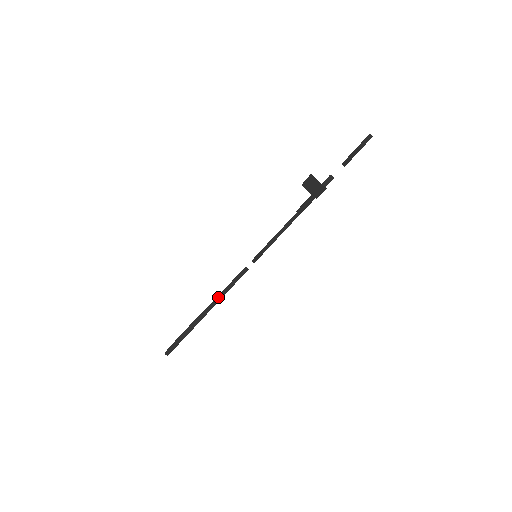
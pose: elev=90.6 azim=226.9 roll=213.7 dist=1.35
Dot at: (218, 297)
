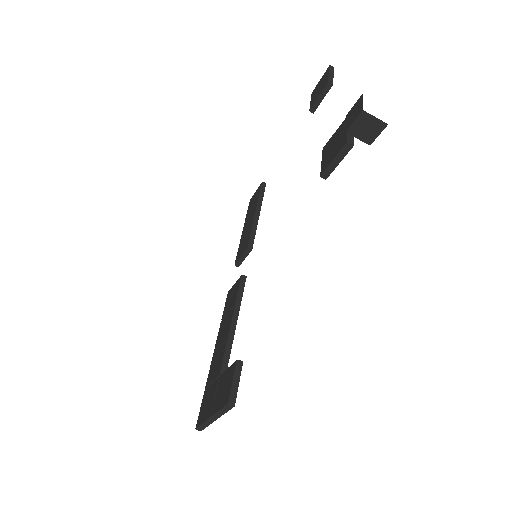
Dot at: (232, 326)
